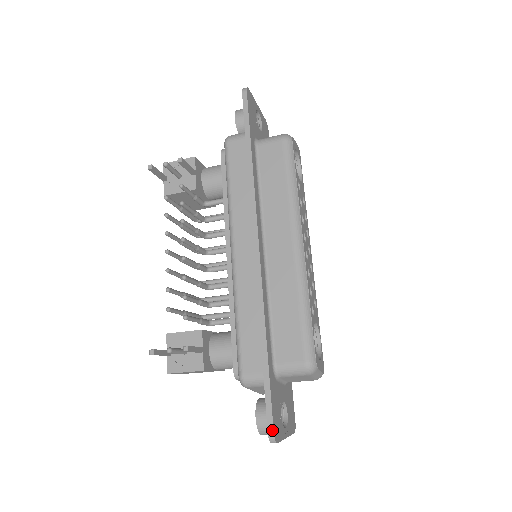
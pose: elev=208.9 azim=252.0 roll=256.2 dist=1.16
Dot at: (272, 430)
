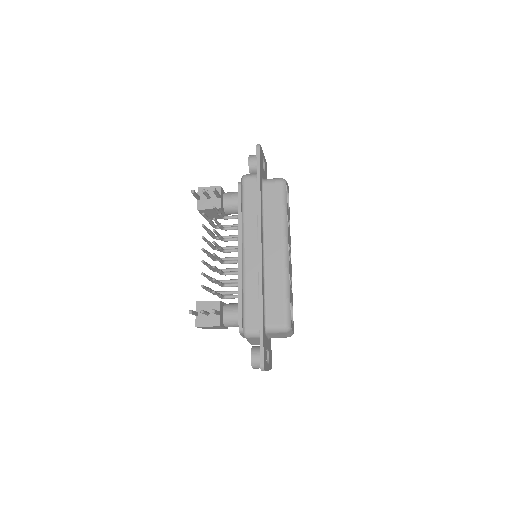
Dot at: (263, 363)
